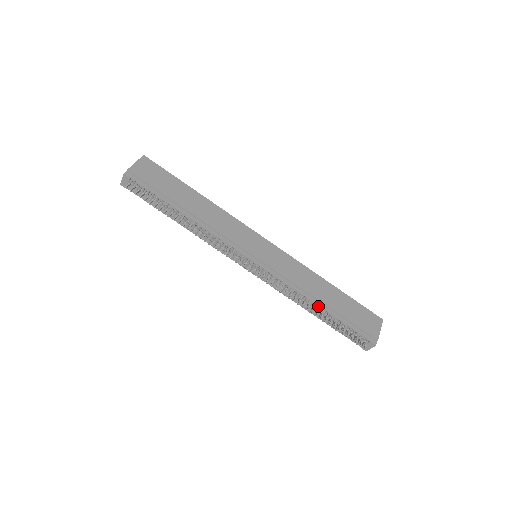
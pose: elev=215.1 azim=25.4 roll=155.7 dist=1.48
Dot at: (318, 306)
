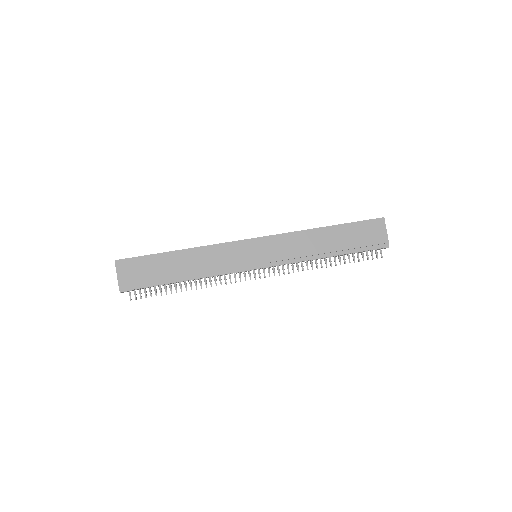
Dot at: occluded
